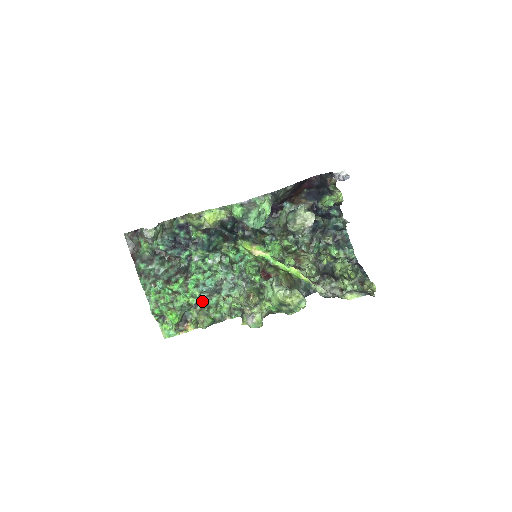
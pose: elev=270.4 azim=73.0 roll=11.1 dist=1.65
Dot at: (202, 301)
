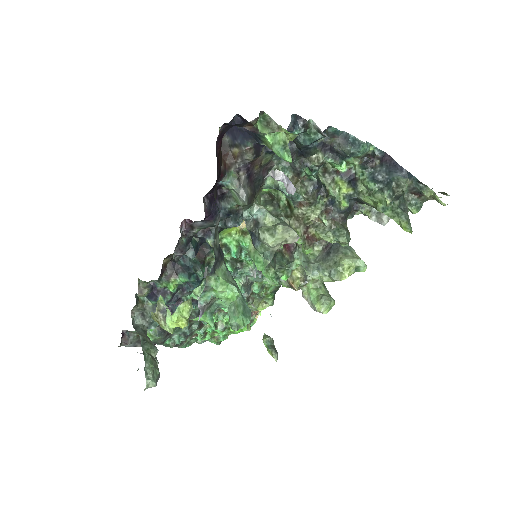
Dot at: occluded
